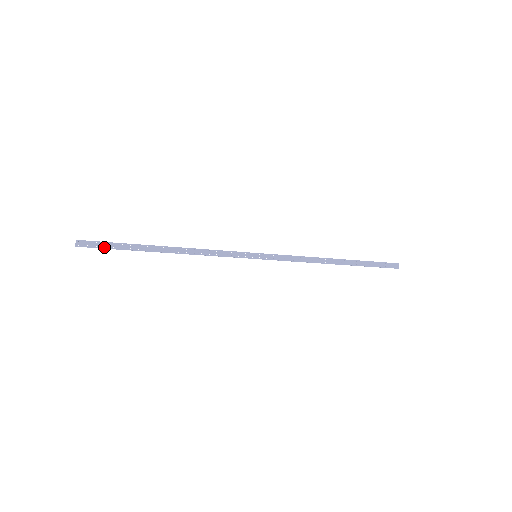
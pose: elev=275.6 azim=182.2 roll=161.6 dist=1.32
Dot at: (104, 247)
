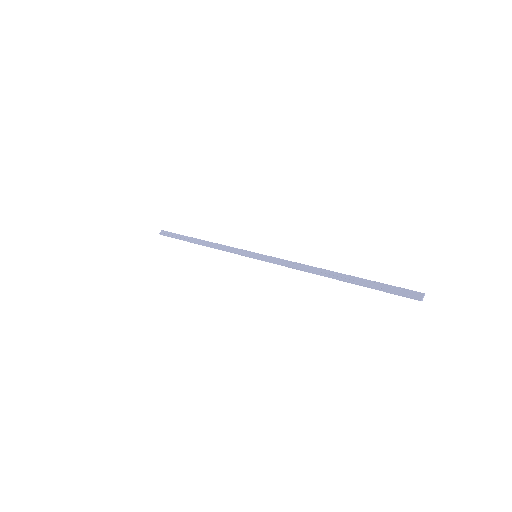
Dot at: (171, 236)
